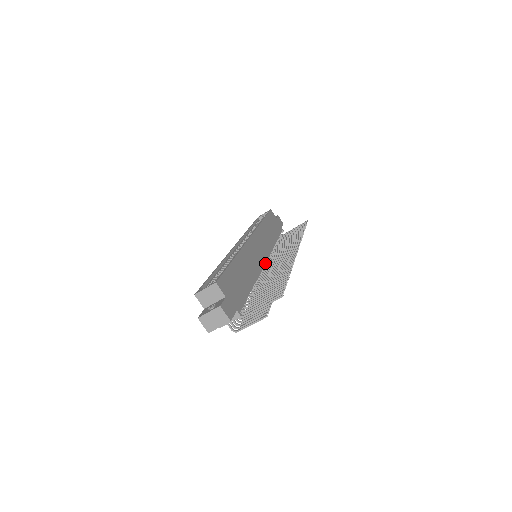
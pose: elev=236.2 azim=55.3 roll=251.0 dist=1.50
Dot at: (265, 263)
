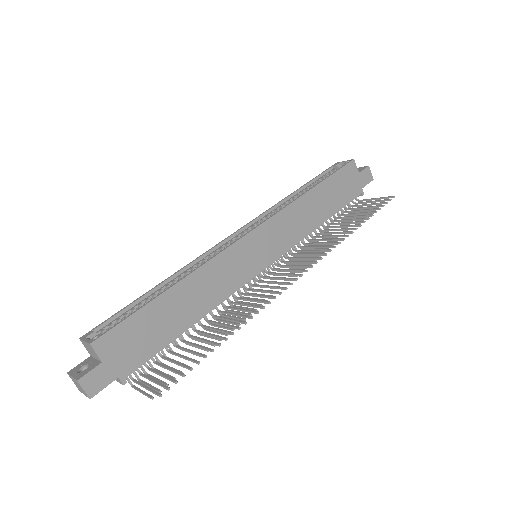
Dot at: (269, 266)
